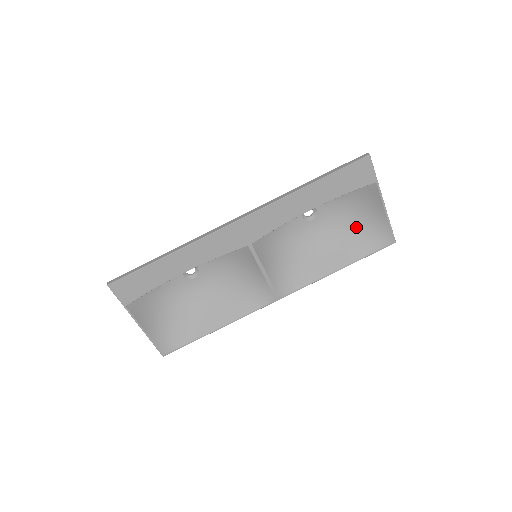
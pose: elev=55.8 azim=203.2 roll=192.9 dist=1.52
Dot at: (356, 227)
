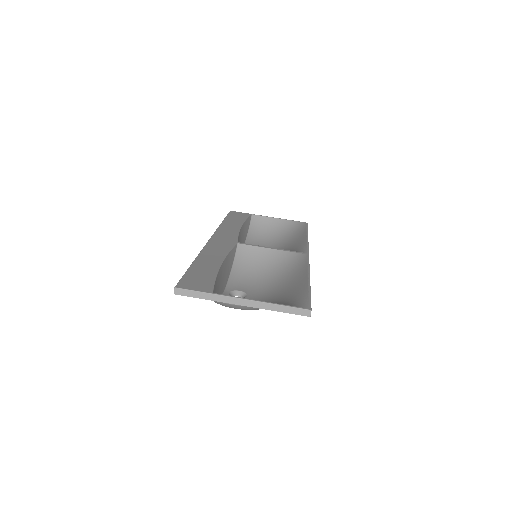
Dot at: (282, 236)
